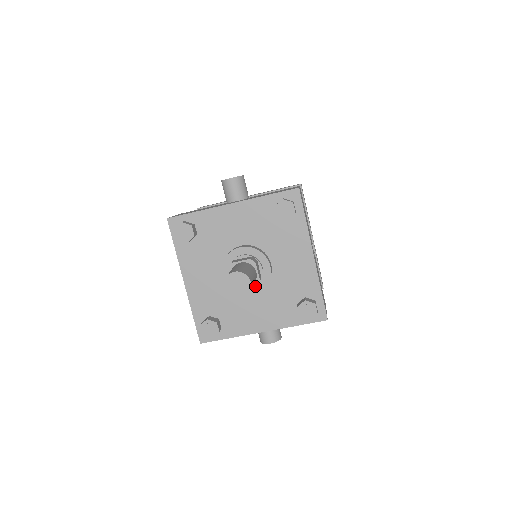
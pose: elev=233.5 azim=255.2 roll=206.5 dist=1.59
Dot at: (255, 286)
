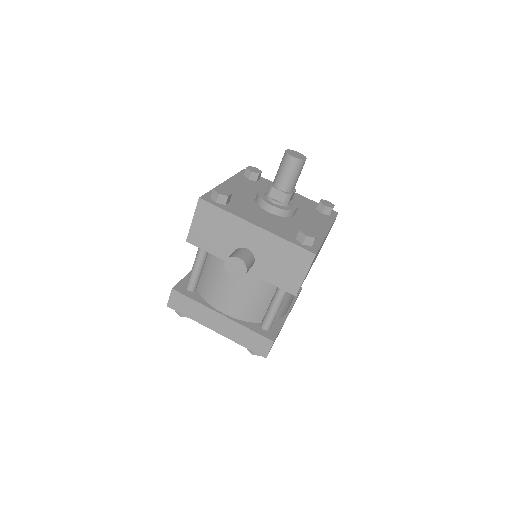
Dot at: (286, 193)
